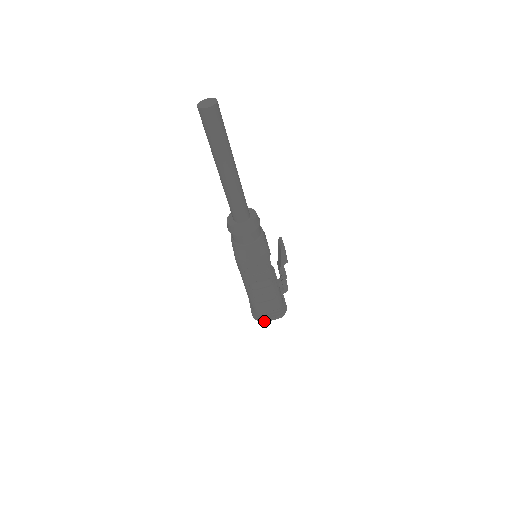
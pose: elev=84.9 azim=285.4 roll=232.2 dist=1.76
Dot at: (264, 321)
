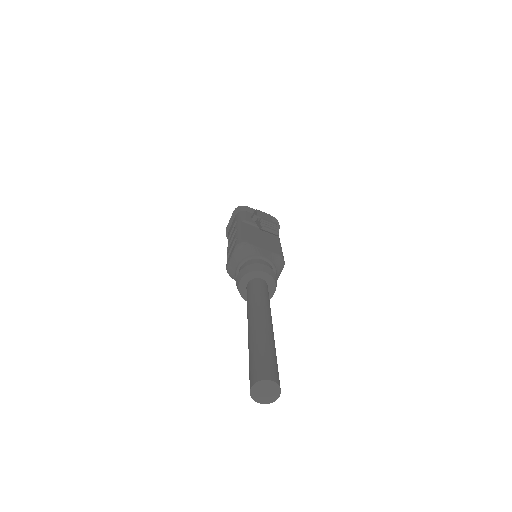
Dot at: occluded
